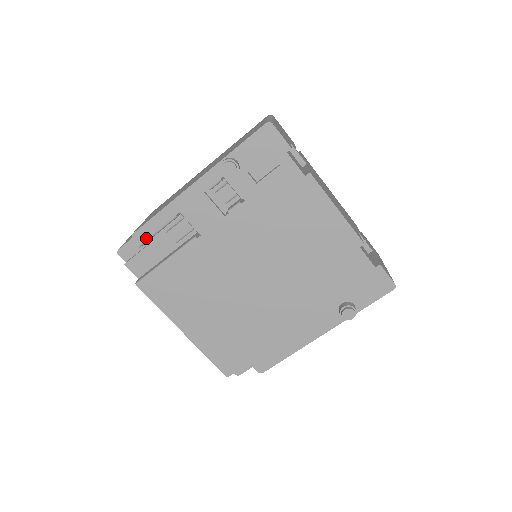
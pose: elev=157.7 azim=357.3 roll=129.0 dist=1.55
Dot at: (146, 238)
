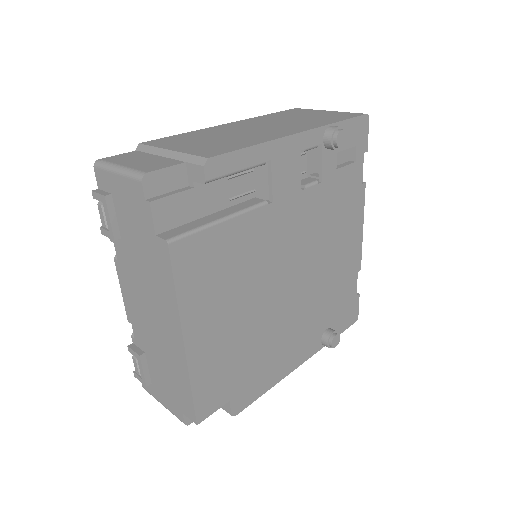
Dot at: (221, 174)
